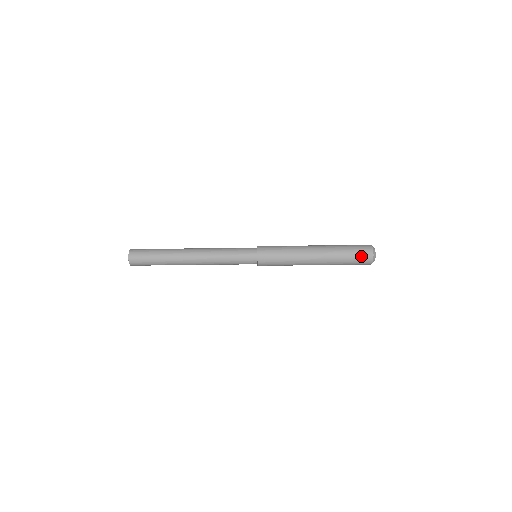
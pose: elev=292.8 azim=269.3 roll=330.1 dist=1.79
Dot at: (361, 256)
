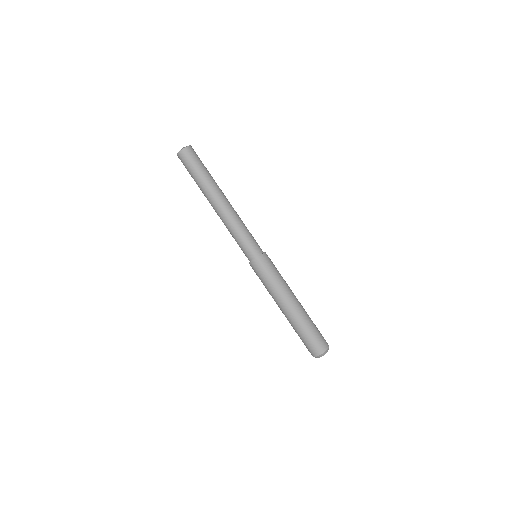
Dot at: (313, 345)
